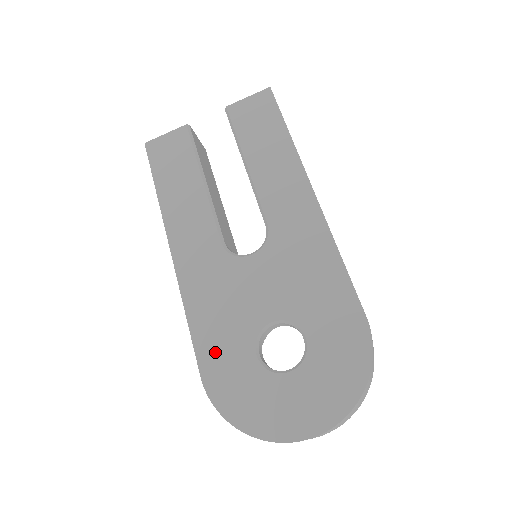
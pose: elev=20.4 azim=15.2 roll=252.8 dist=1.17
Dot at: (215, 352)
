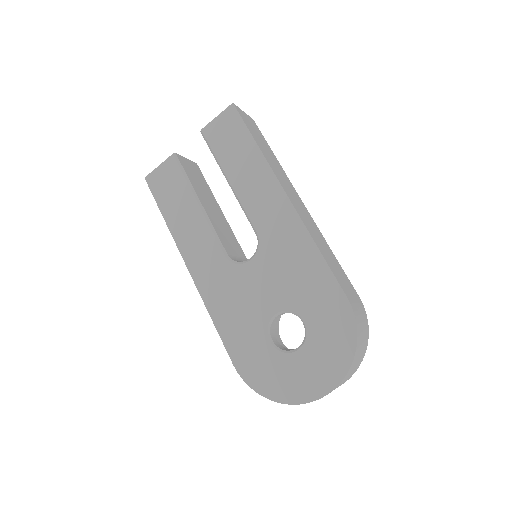
Dot at: (239, 344)
